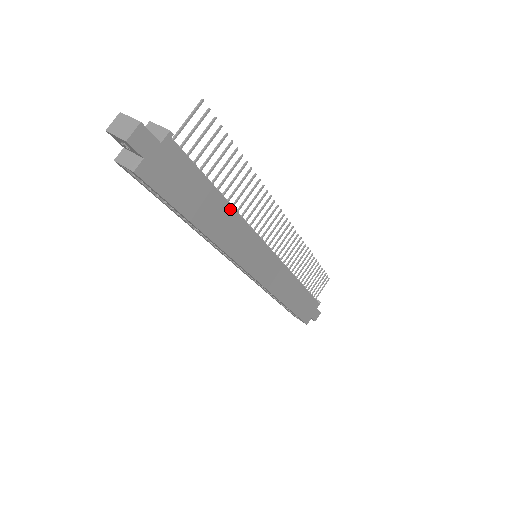
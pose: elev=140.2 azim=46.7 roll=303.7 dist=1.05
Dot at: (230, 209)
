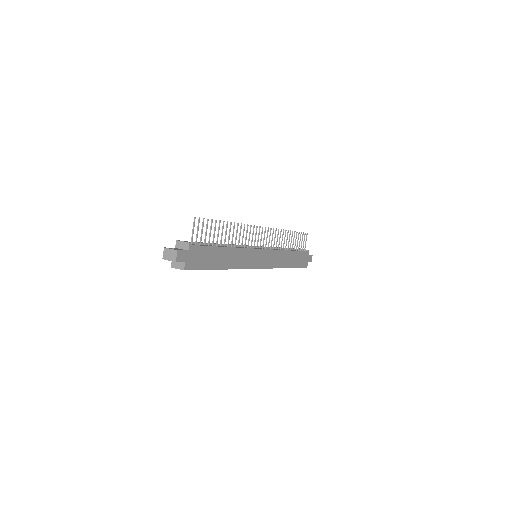
Dot at: (231, 249)
